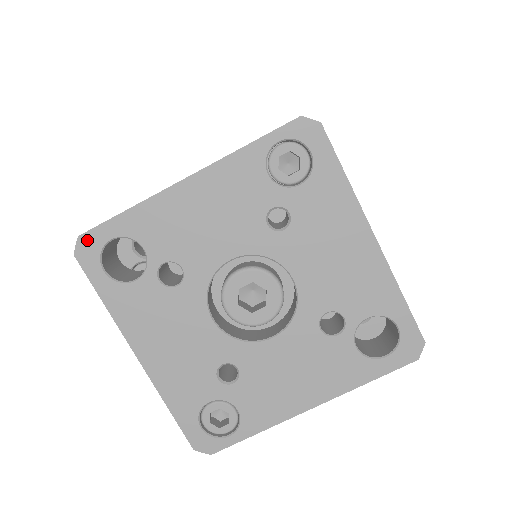
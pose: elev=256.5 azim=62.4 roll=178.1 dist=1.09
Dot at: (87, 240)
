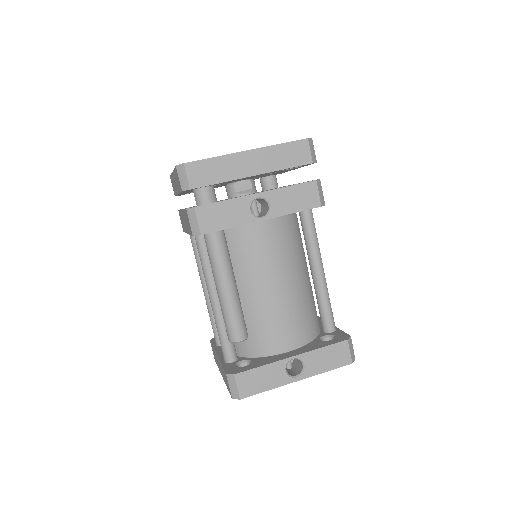
Dot at: occluded
